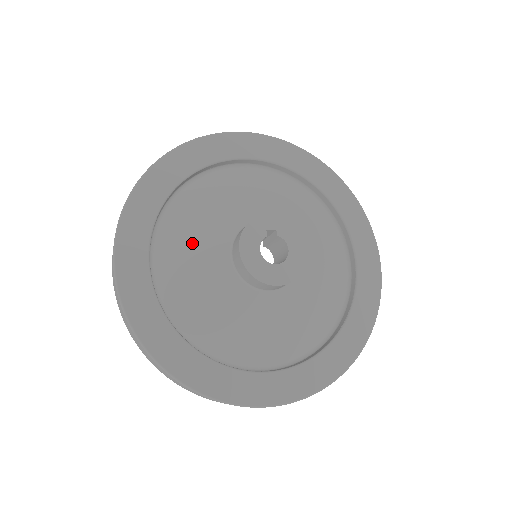
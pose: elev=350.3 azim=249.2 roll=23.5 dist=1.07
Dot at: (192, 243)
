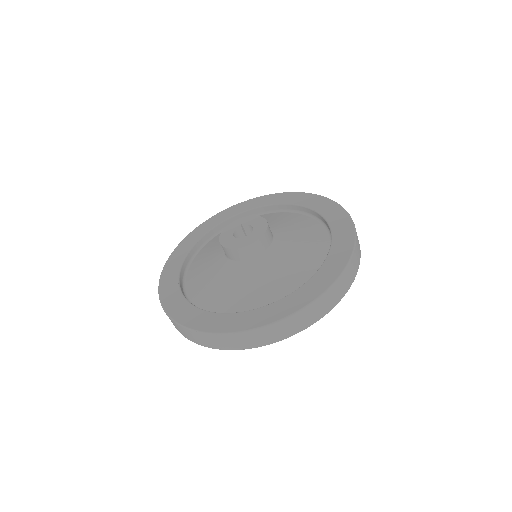
Dot at: (210, 252)
